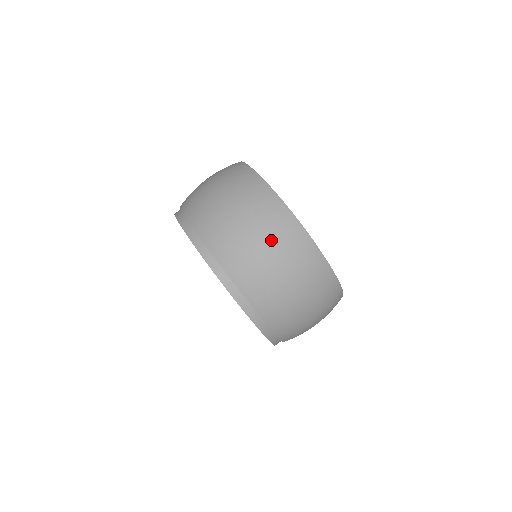
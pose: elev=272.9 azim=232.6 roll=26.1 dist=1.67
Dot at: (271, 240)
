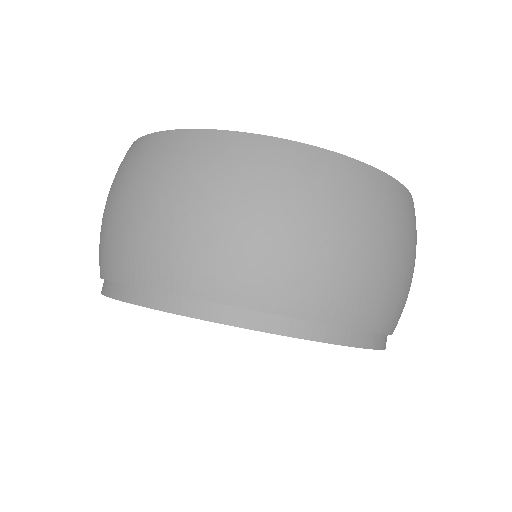
Dot at: (342, 217)
